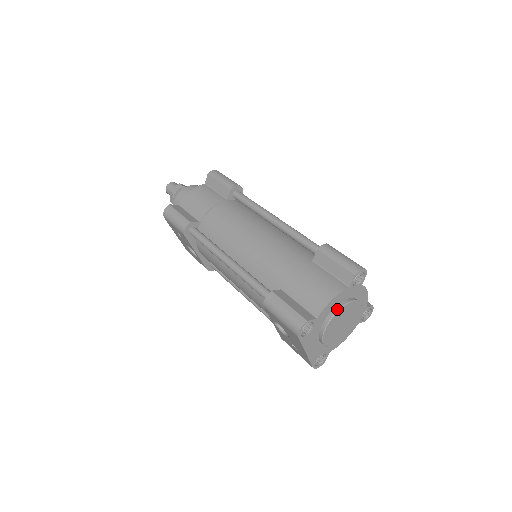
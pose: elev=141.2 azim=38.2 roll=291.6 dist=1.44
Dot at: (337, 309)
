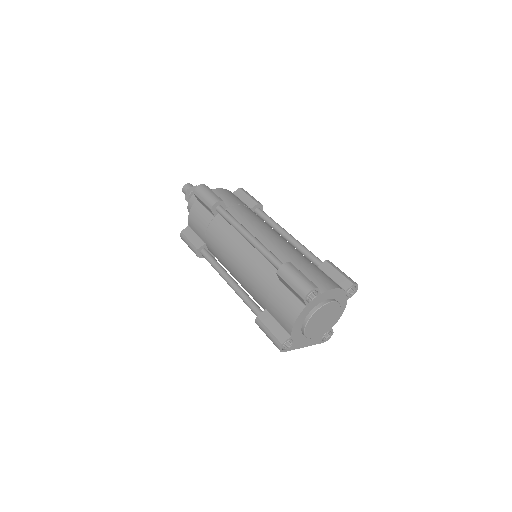
Dot at: (305, 322)
